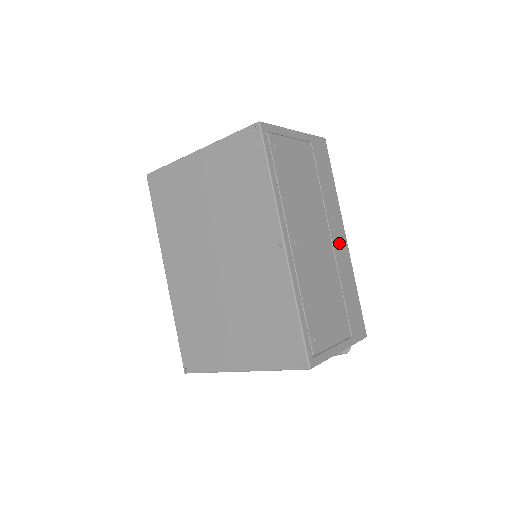
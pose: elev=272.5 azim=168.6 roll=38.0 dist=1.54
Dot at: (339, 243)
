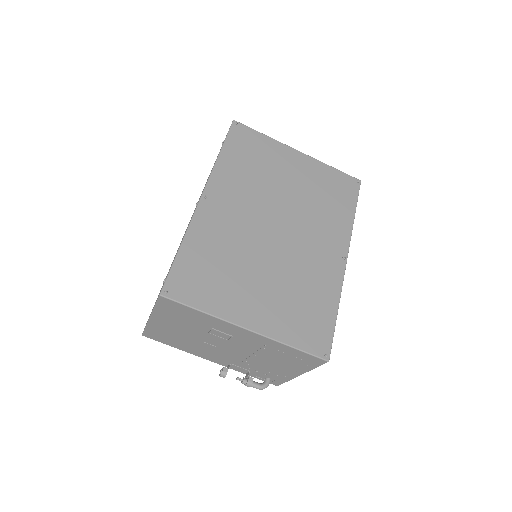
Dot at: occluded
